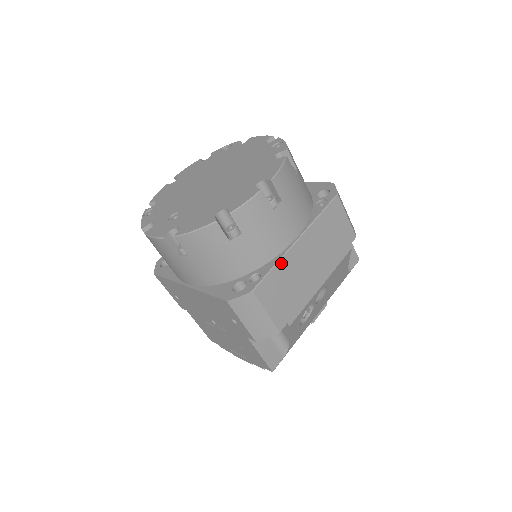
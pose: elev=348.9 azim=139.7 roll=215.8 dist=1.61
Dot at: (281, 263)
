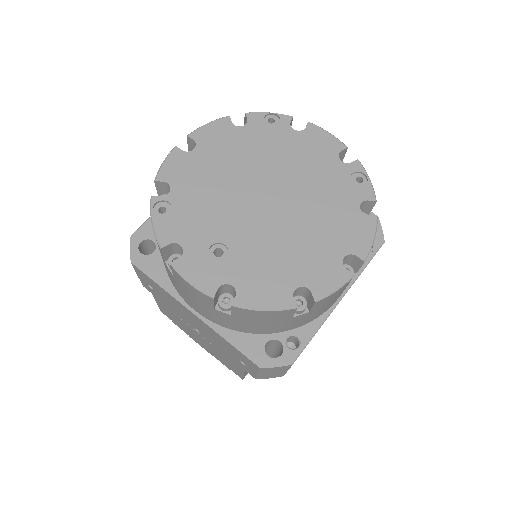
Dot at: occluded
